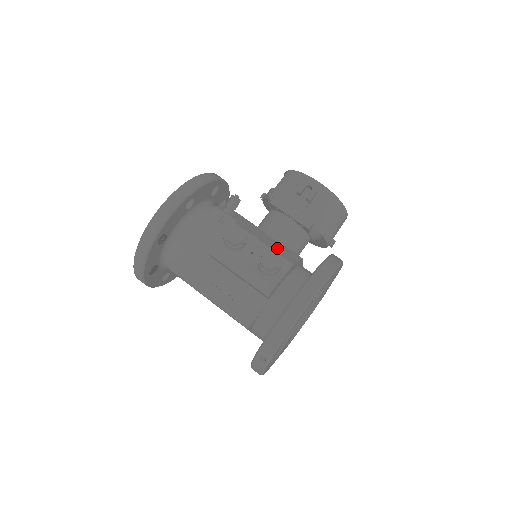
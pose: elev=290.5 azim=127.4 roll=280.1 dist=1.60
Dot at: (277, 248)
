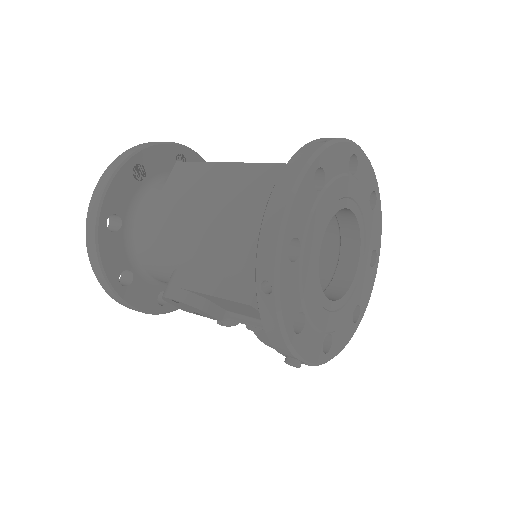
Dot at: occluded
